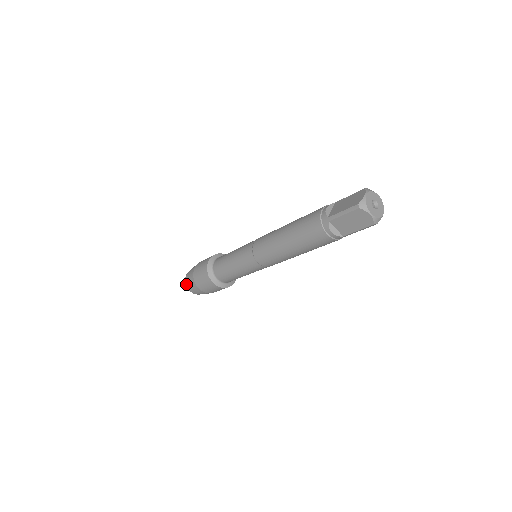
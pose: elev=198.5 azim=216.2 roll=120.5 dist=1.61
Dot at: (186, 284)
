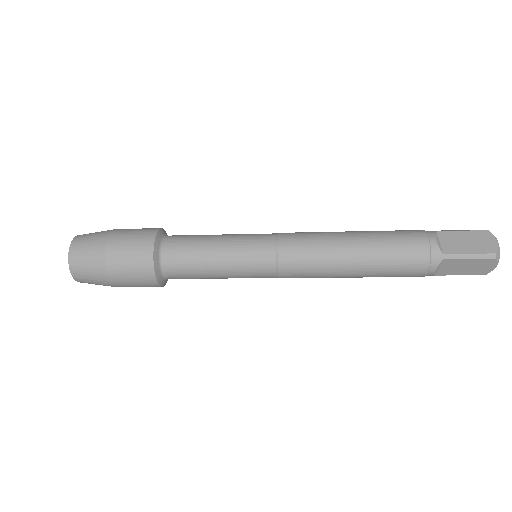
Dot at: (70, 266)
